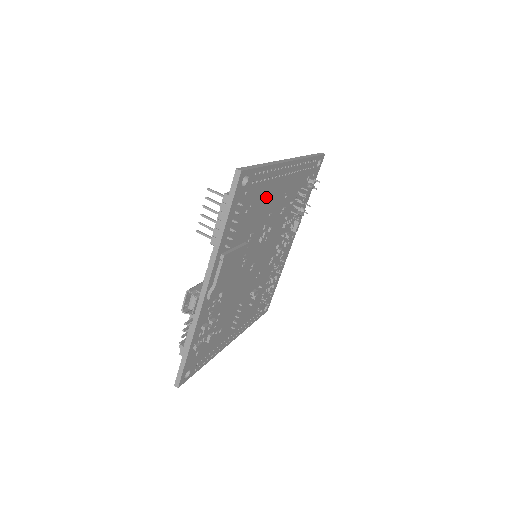
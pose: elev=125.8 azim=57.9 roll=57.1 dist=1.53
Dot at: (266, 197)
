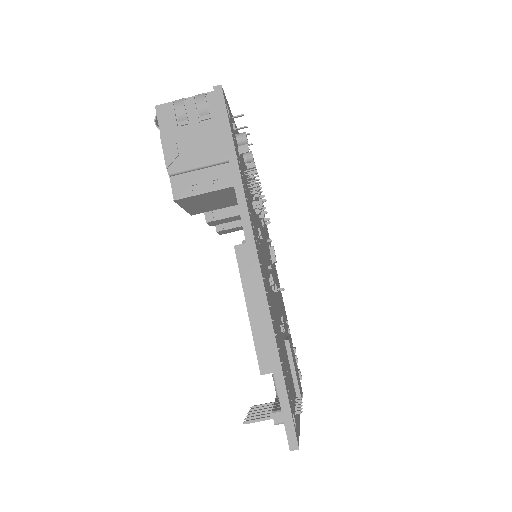
Dot at: occluded
